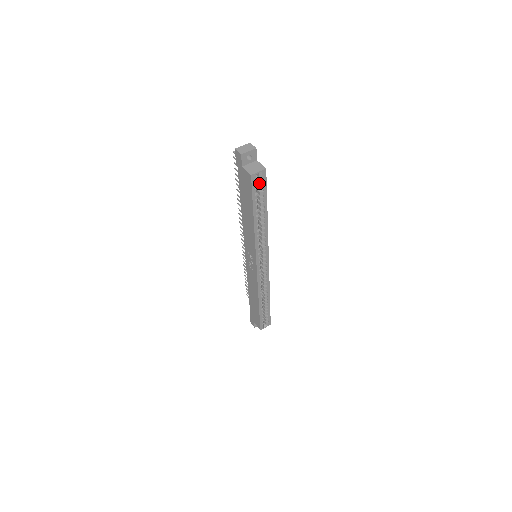
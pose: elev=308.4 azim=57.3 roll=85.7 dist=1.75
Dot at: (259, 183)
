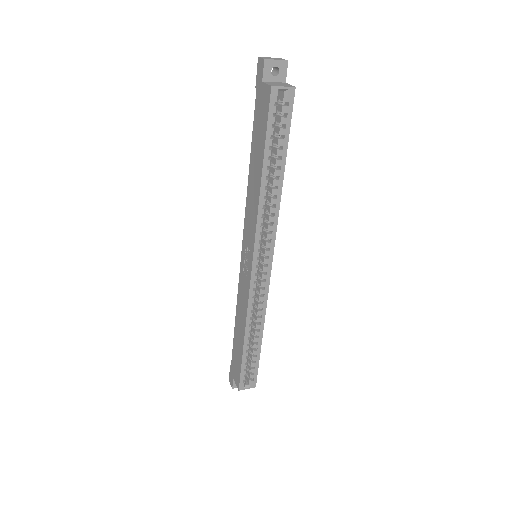
Dot at: (281, 111)
